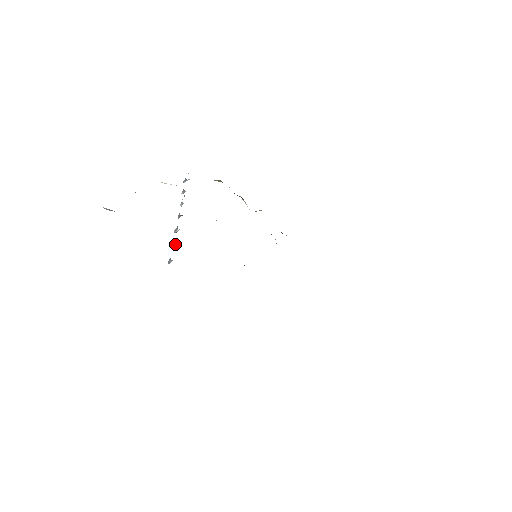
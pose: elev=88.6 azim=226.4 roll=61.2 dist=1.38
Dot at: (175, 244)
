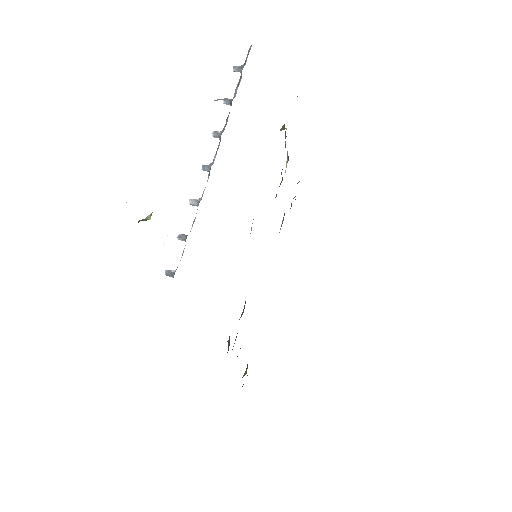
Dot at: occluded
